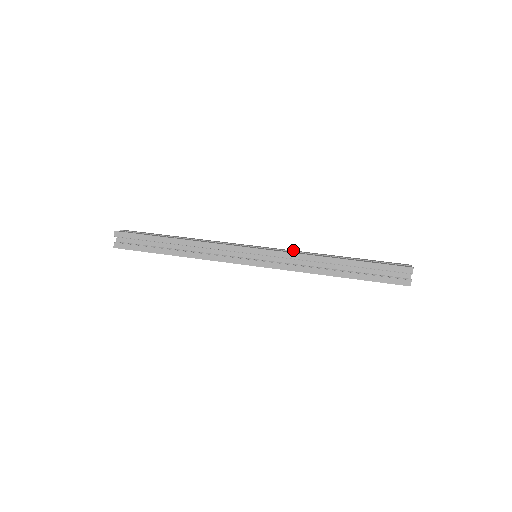
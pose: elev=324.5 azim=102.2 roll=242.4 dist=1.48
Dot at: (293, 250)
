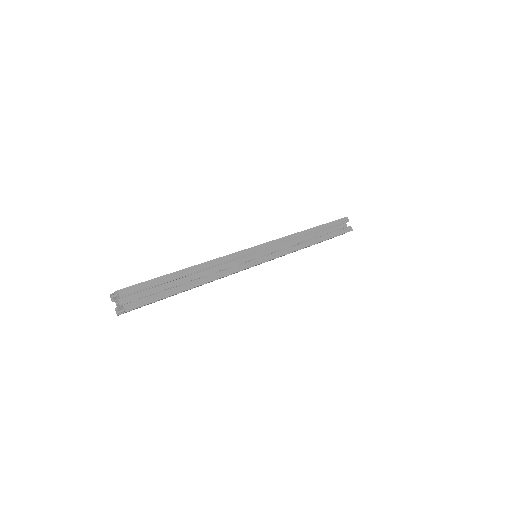
Dot at: occluded
